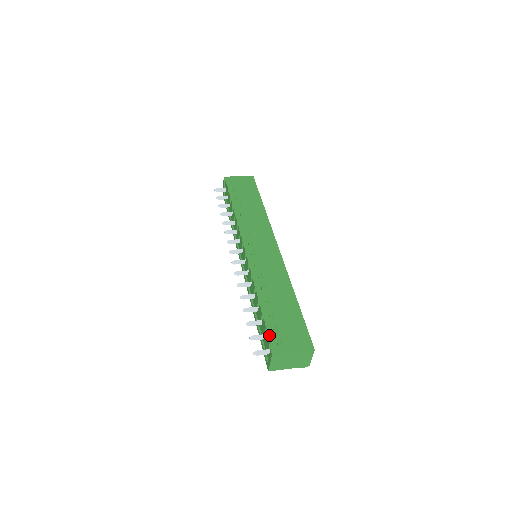
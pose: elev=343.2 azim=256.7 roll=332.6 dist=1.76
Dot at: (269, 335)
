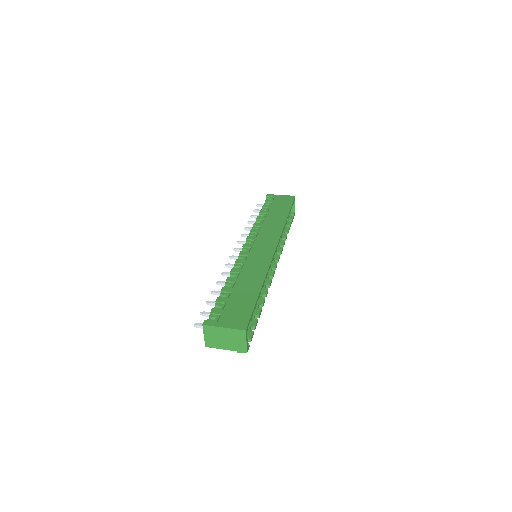
Dot at: (212, 310)
